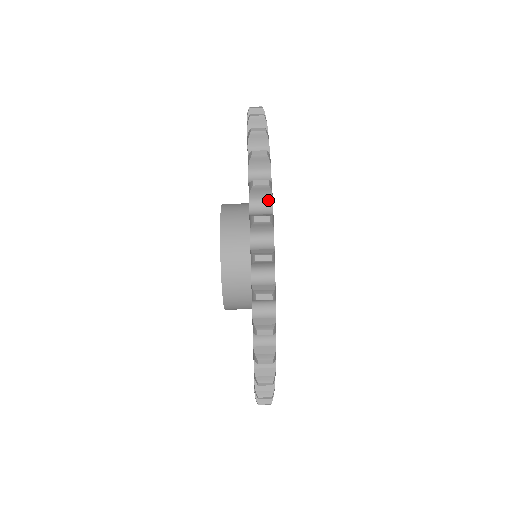
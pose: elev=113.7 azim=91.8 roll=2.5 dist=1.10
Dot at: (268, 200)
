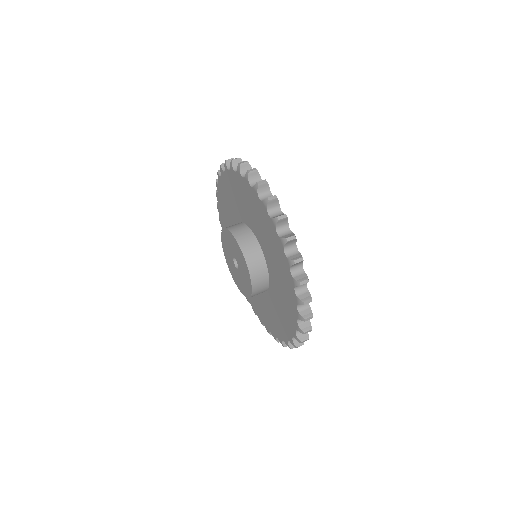
Dot at: occluded
